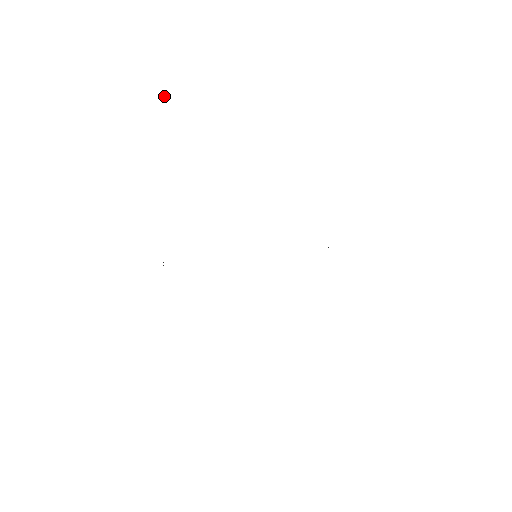
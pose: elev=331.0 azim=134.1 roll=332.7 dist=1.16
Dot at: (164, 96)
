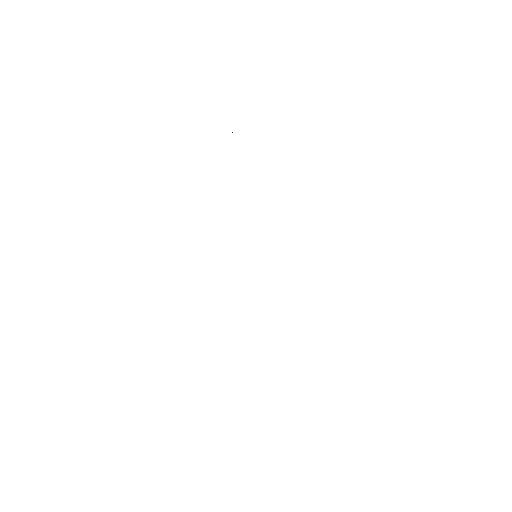
Dot at: occluded
